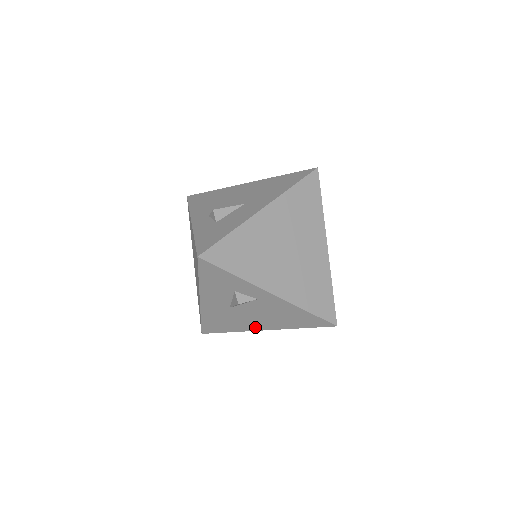
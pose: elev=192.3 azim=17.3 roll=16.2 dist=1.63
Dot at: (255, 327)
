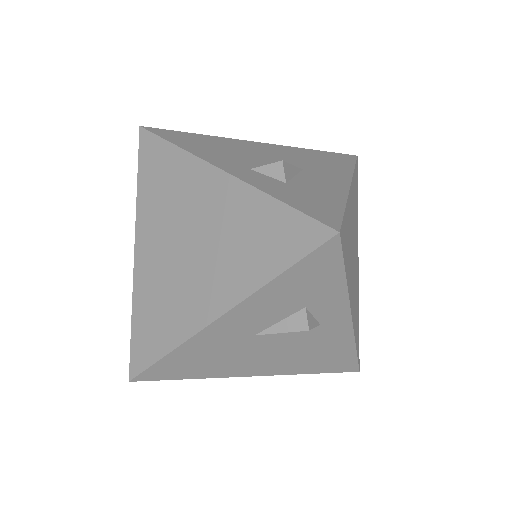
Dot at: (247, 370)
